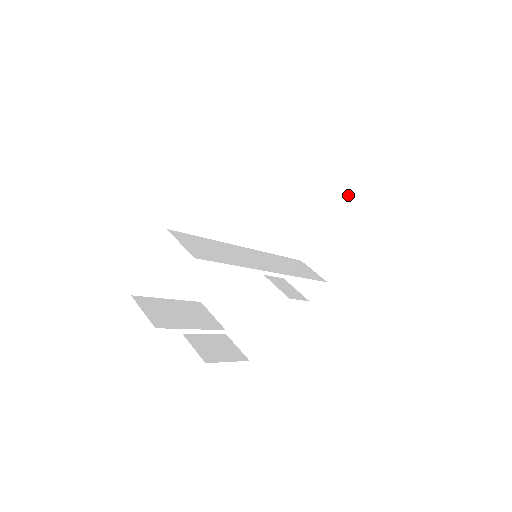
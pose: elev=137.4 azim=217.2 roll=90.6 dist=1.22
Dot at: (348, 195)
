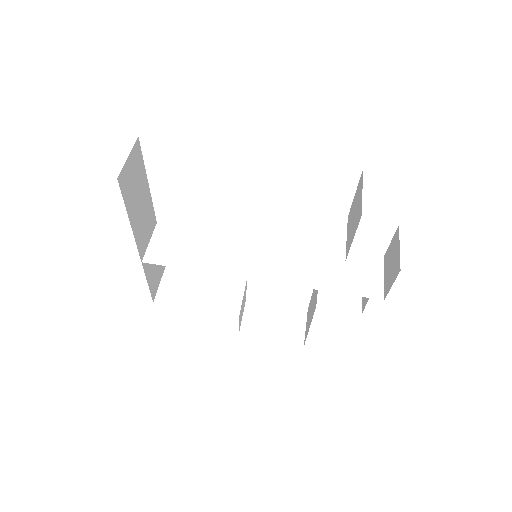
Dot at: (361, 201)
